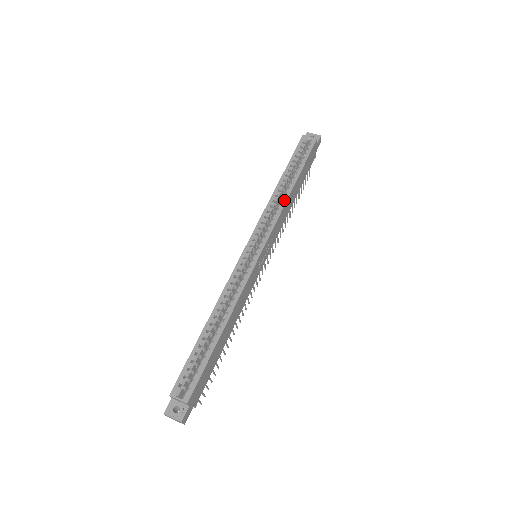
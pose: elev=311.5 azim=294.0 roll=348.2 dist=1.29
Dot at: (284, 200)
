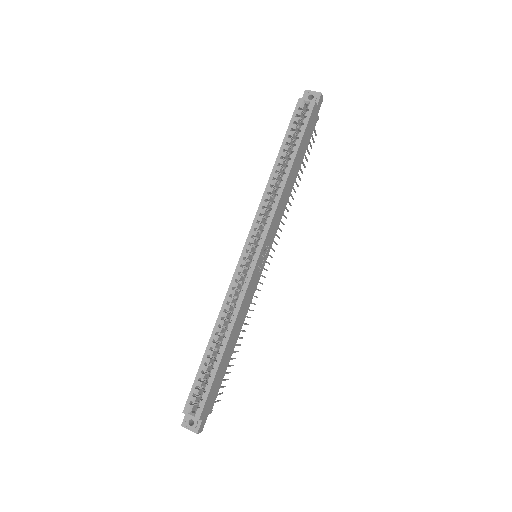
Dot at: (280, 191)
